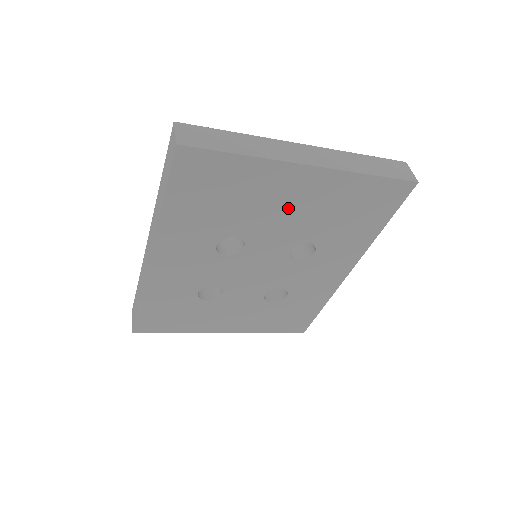
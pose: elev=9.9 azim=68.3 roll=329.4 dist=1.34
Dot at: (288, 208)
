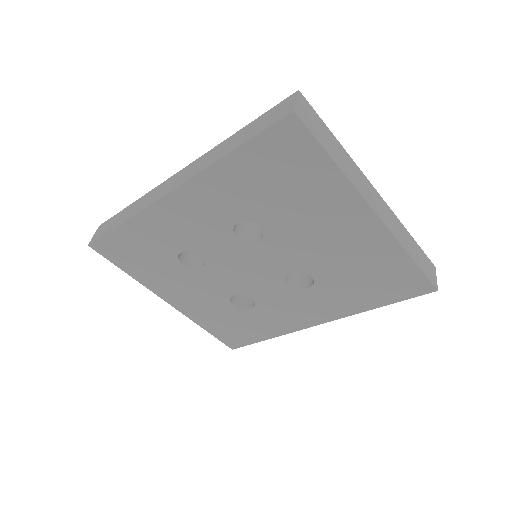
Dot at: (325, 236)
